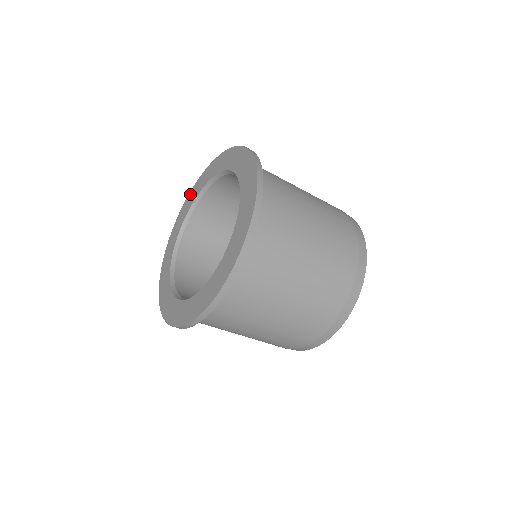
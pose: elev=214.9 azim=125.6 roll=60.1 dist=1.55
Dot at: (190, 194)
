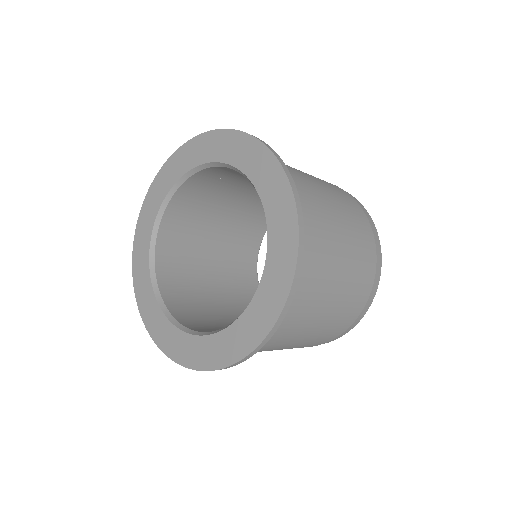
Dot at: (223, 135)
